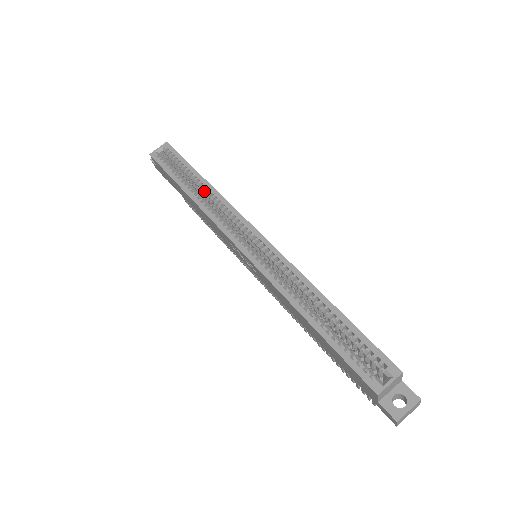
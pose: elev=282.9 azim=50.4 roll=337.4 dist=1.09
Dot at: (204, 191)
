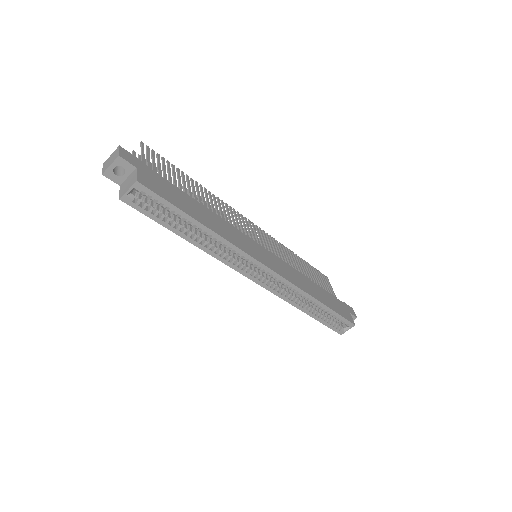
Dot at: occluded
